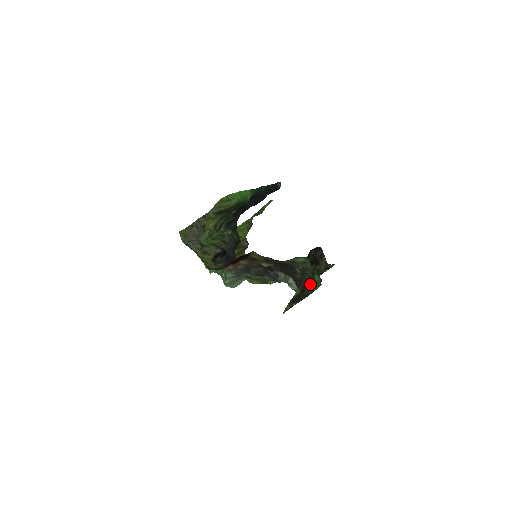
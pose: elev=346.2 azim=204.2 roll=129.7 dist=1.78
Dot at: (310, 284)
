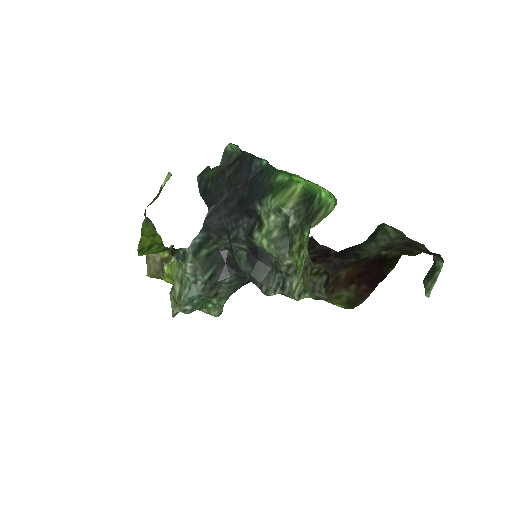
Dot at: (428, 250)
